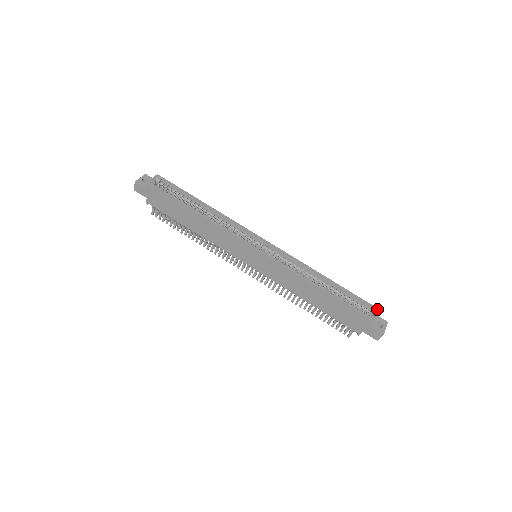
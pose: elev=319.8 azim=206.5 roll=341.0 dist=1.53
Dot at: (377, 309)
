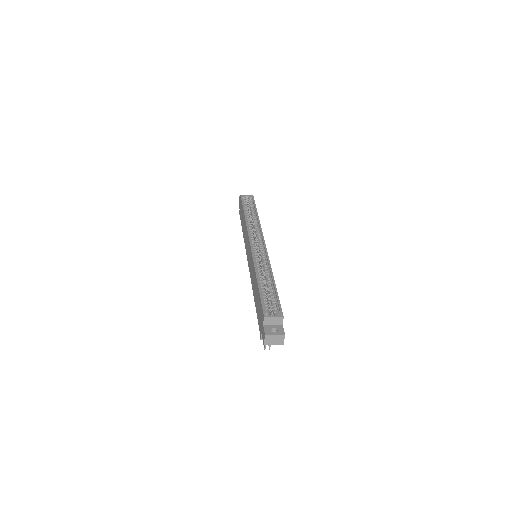
Dot at: (282, 315)
